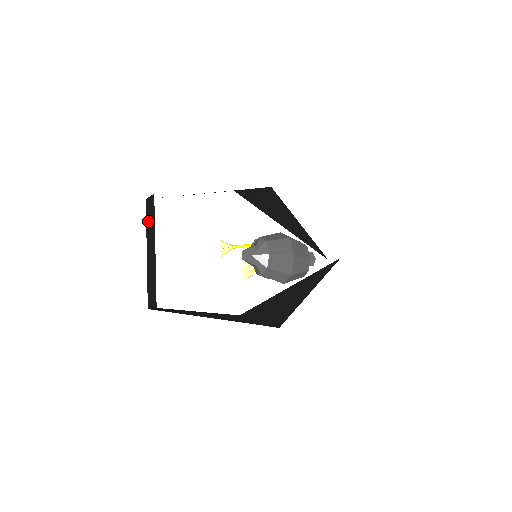
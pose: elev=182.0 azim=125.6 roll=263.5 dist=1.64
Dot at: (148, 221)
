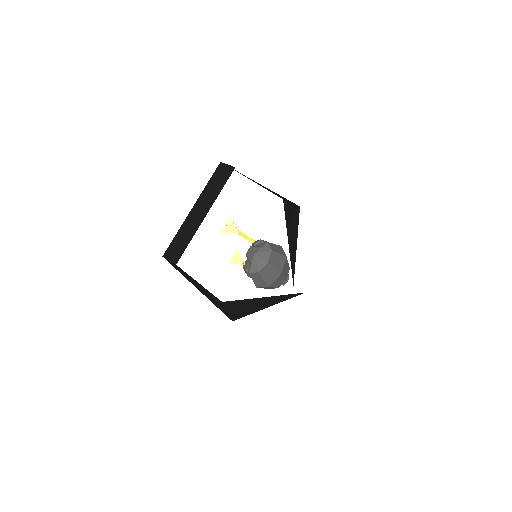
Dot at: (212, 183)
